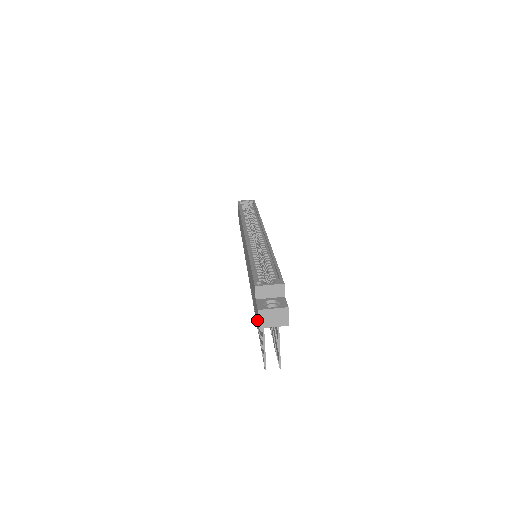
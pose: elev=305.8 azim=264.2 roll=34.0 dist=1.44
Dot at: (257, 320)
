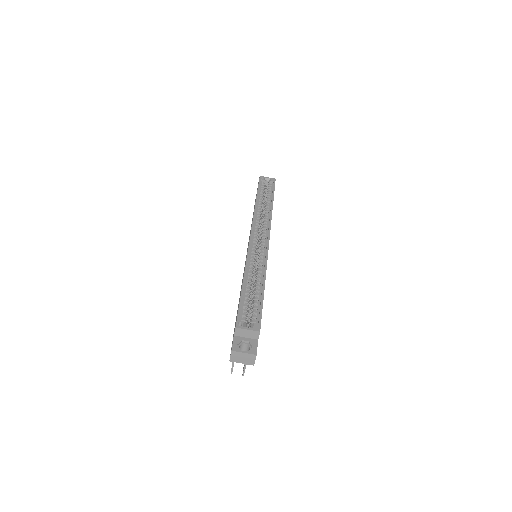
Dot at: occluded
